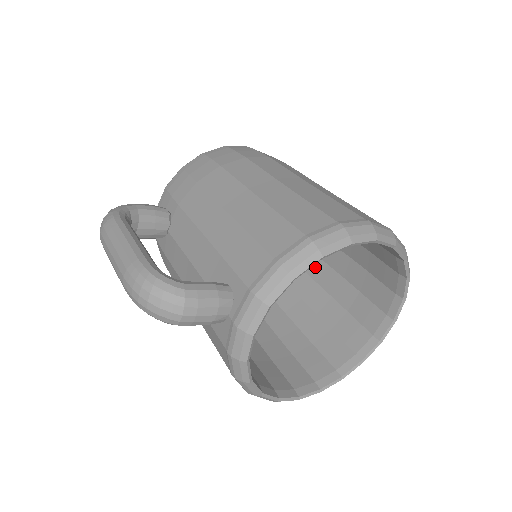
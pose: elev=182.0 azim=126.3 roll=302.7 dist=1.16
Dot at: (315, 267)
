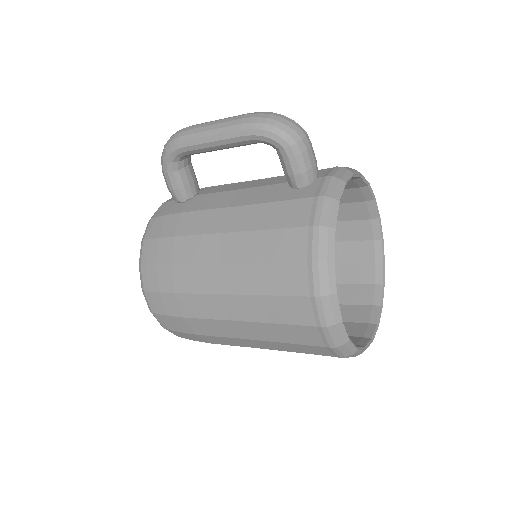
Dot at: occluded
